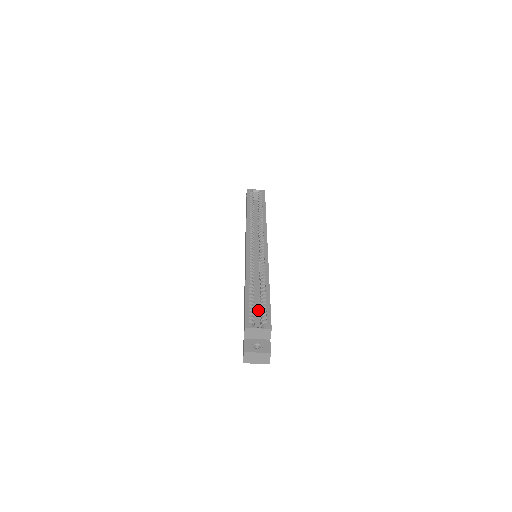
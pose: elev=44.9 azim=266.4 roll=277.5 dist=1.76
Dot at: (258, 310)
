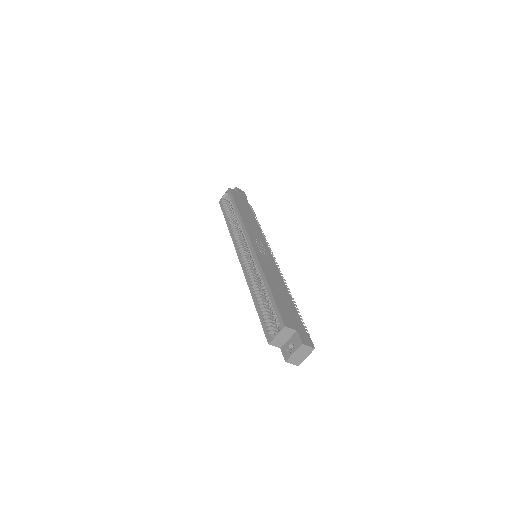
Dot at: occluded
